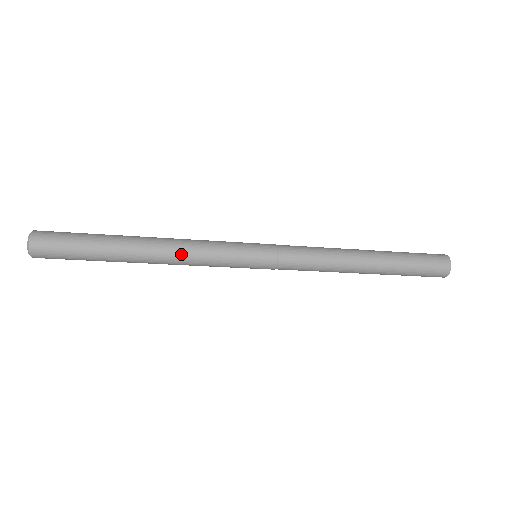
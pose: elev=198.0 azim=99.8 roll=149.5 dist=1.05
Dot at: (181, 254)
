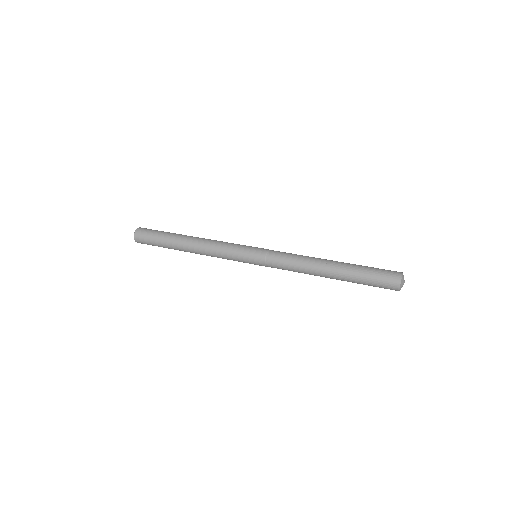
Dot at: (208, 251)
